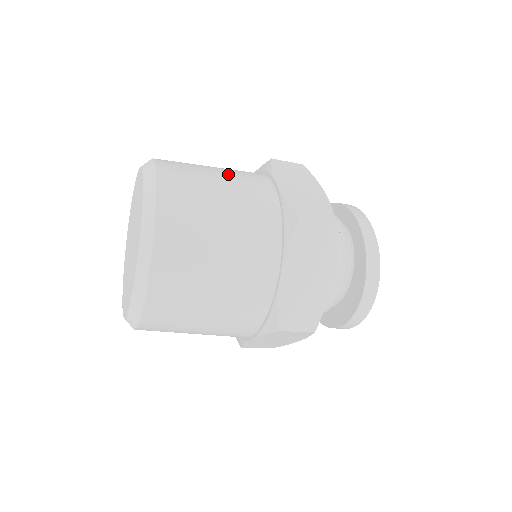
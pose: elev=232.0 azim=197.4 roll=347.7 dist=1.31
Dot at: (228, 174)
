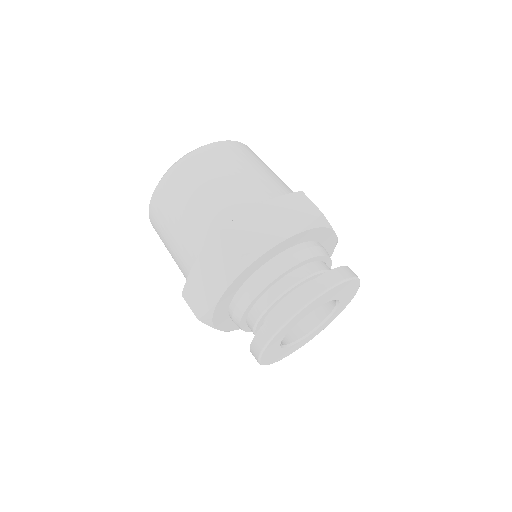
Dot at: (185, 222)
